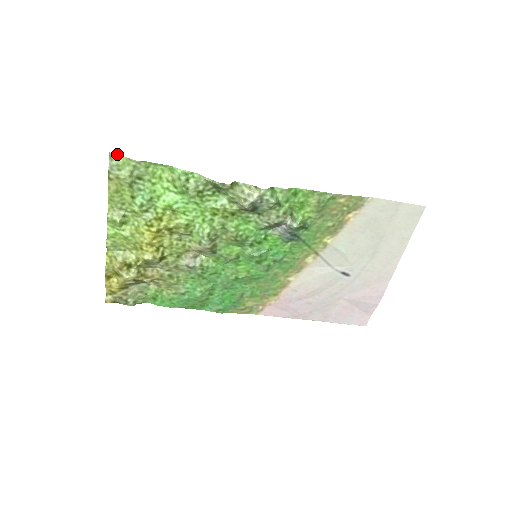
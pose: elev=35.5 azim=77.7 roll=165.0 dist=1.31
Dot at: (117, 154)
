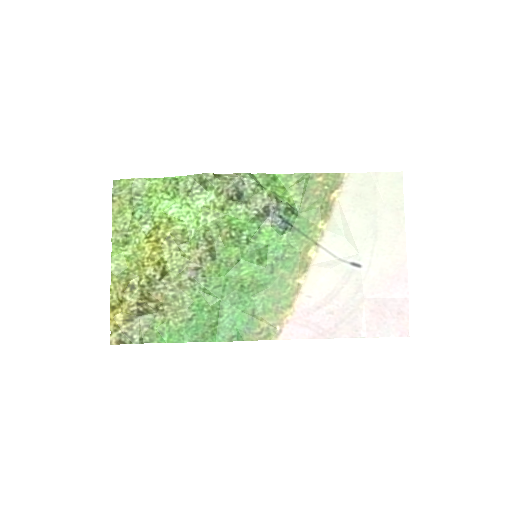
Dot at: occluded
